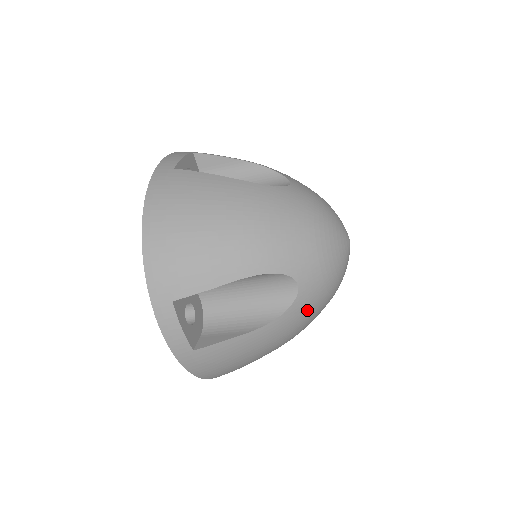
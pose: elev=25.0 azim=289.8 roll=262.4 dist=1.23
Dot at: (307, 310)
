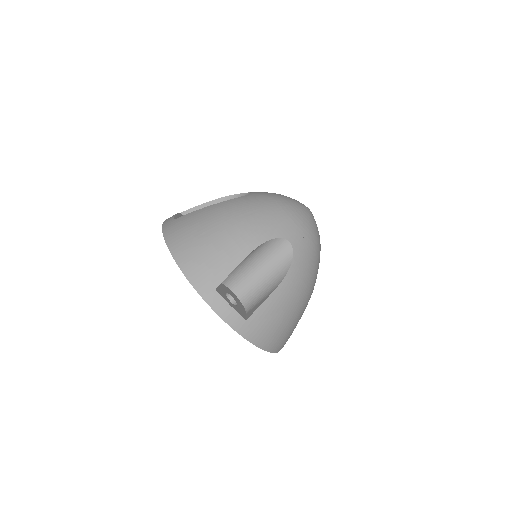
Dot at: (255, 201)
